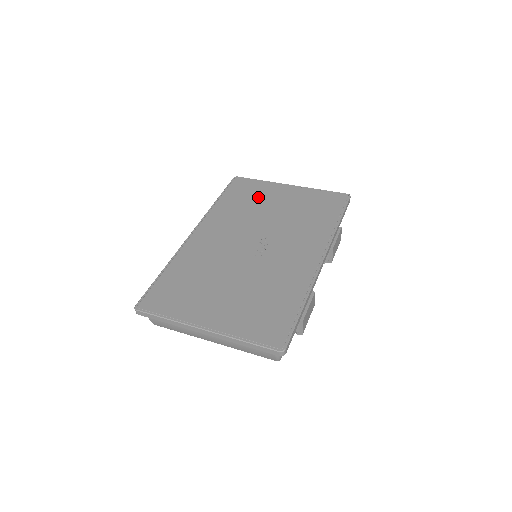
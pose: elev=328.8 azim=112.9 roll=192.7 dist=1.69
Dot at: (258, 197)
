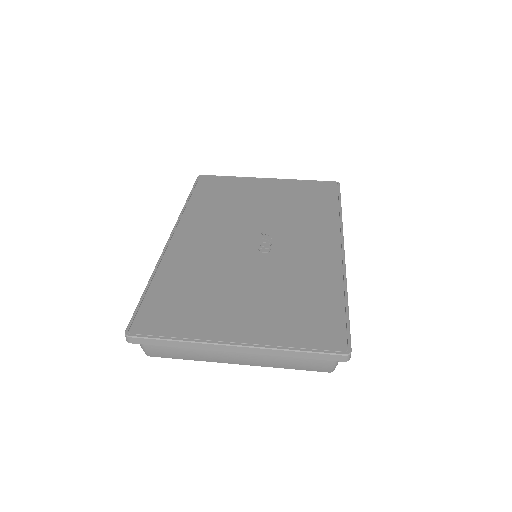
Dot at: (237, 193)
